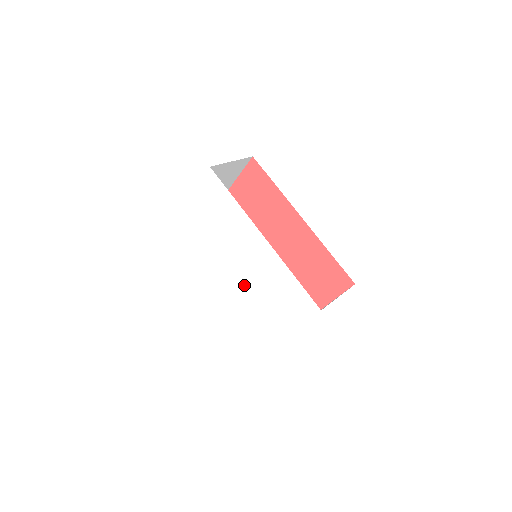
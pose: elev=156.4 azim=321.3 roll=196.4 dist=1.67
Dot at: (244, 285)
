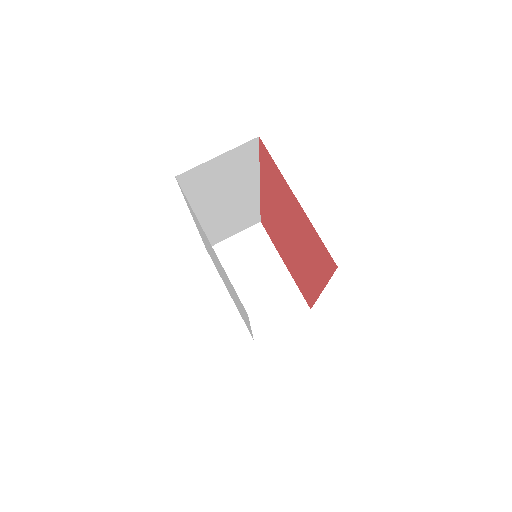
Dot at: occluded
